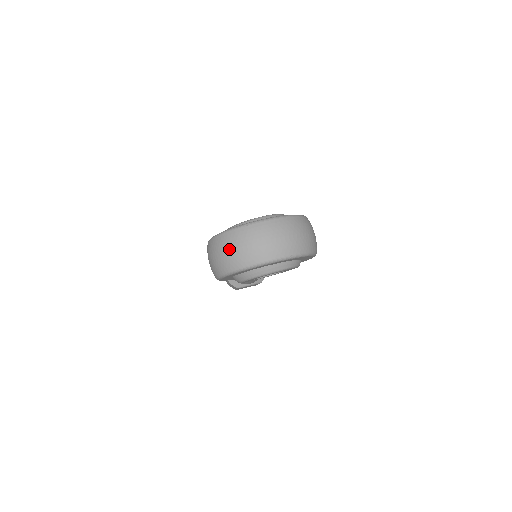
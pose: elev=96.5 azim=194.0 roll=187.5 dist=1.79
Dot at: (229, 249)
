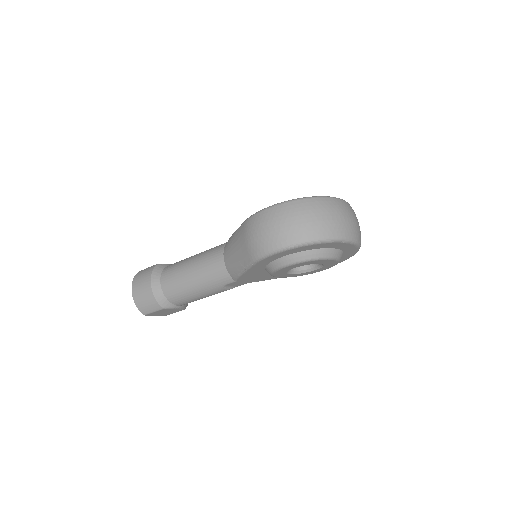
Dot at: (321, 214)
